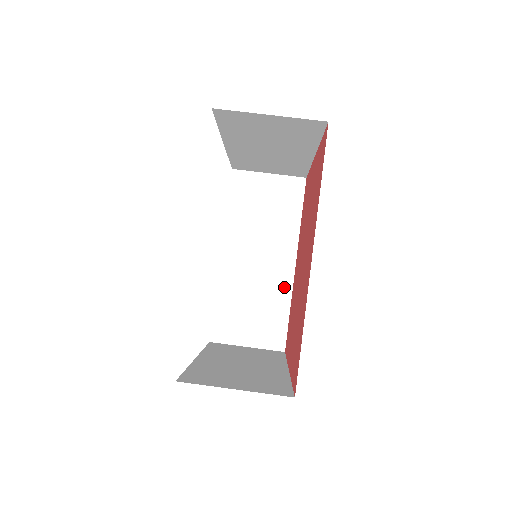
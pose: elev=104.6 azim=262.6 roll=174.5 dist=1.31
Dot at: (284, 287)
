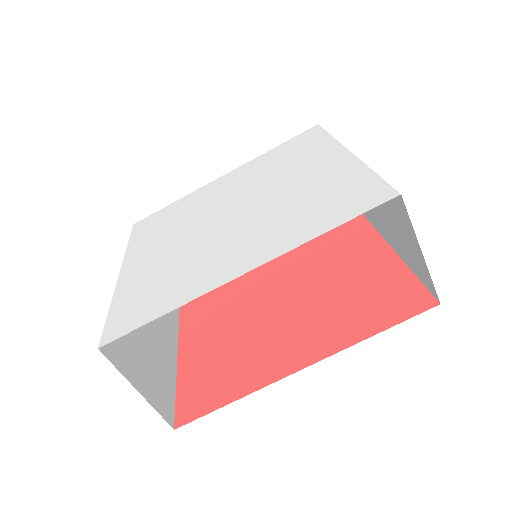
Dot at: occluded
